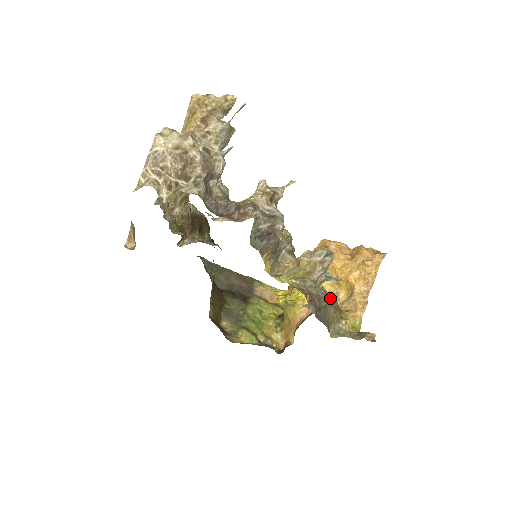
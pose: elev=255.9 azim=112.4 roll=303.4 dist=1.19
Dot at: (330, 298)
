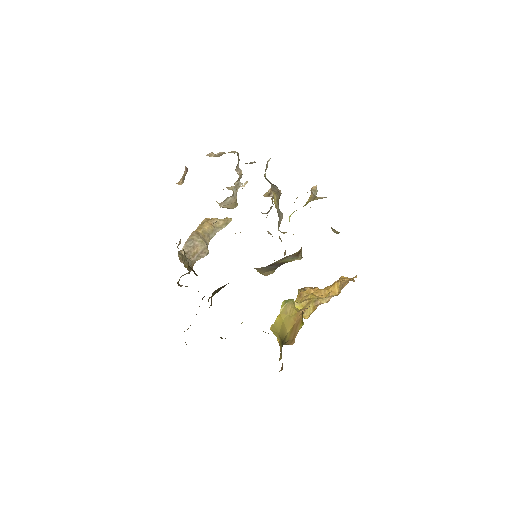
Dot at: occluded
